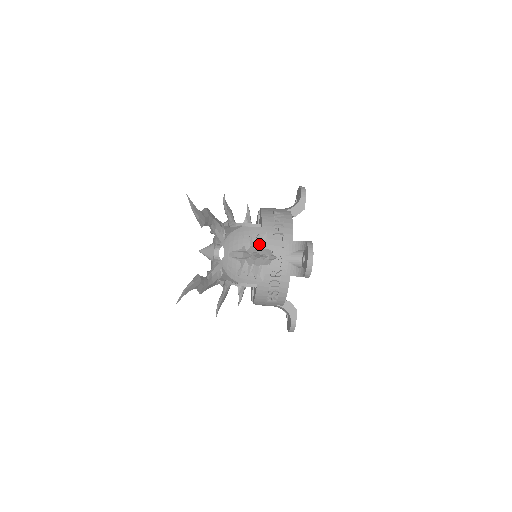
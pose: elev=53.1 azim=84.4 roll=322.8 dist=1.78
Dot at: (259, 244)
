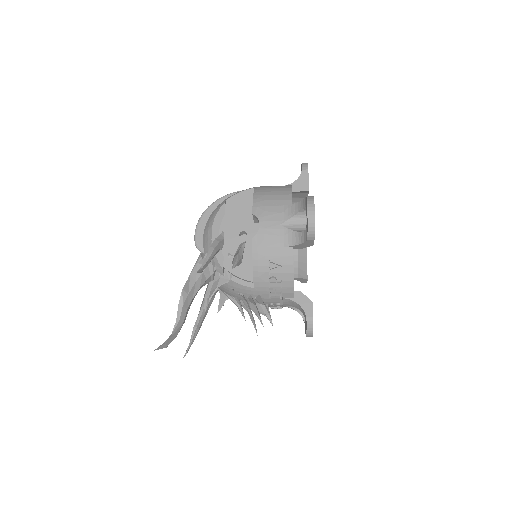
Dot at: (253, 303)
